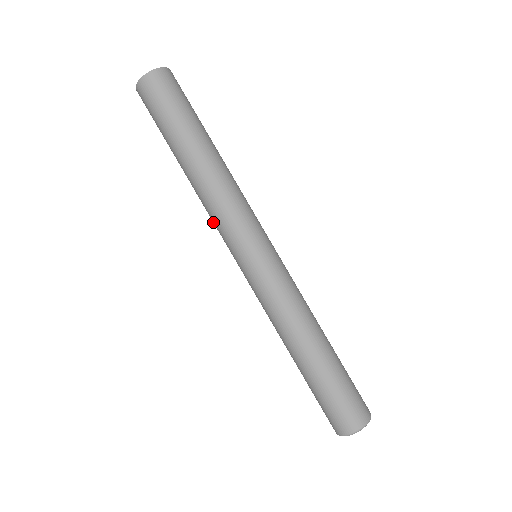
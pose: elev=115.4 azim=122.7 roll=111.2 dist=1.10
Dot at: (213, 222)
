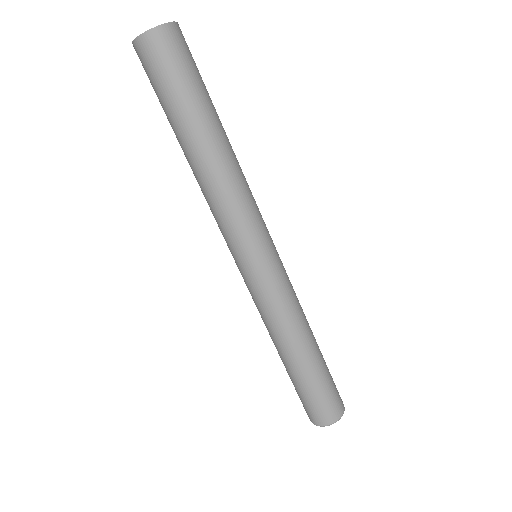
Dot at: (227, 215)
